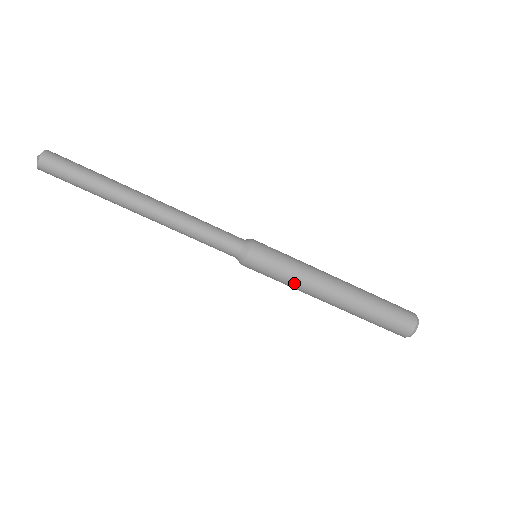
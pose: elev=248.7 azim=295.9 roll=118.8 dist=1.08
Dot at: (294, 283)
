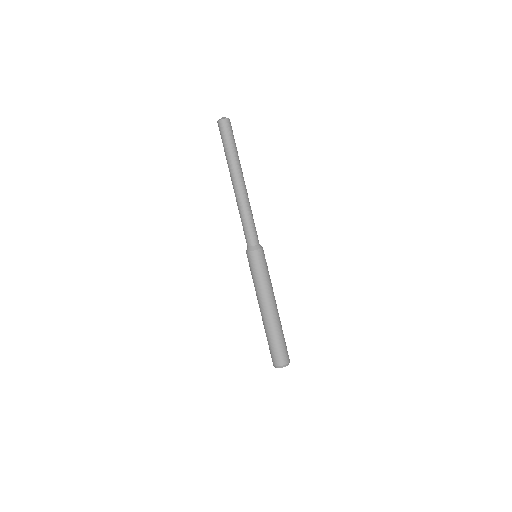
Dot at: (256, 285)
